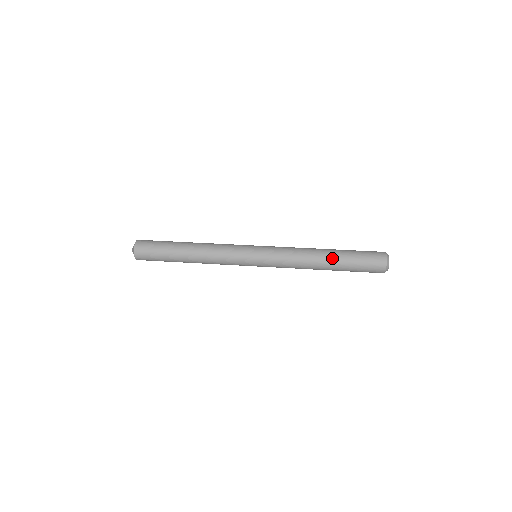
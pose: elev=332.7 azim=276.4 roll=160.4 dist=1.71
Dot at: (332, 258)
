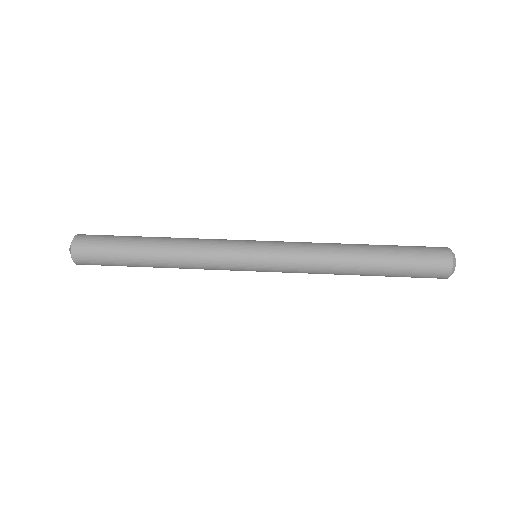
Dot at: (369, 274)
